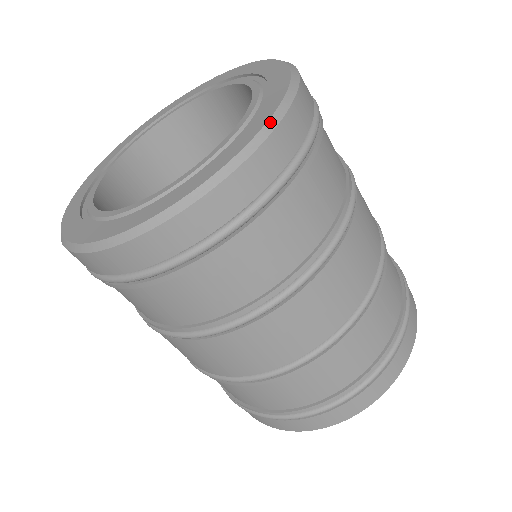
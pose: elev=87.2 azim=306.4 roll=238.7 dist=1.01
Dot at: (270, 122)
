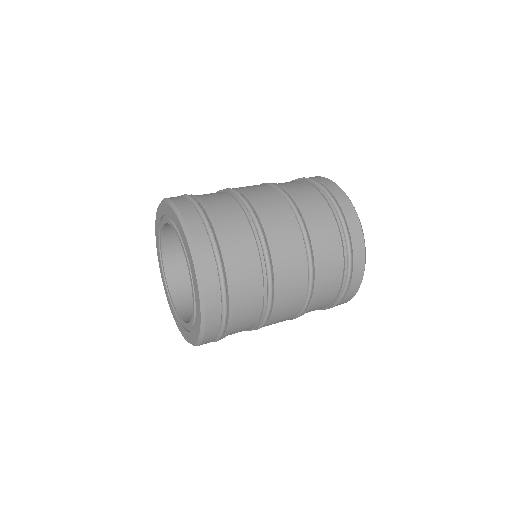
Dot at: (194, 263)
